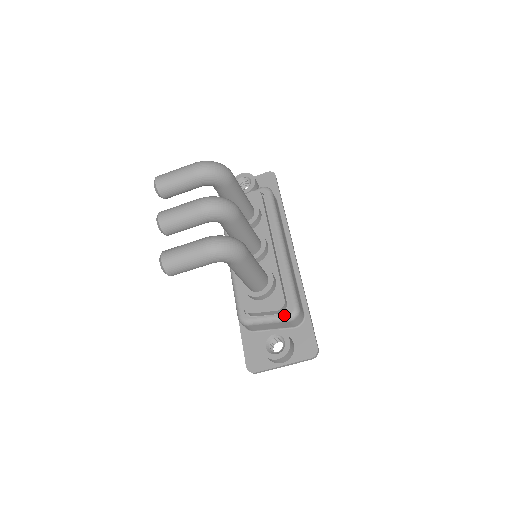
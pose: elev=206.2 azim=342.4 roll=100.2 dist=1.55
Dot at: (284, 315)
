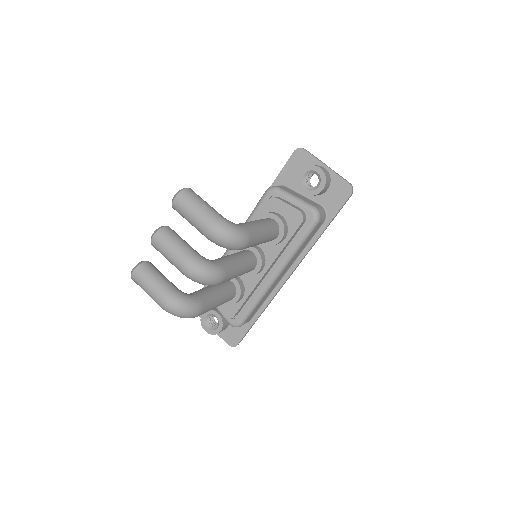
Dot at: (228, 320)
